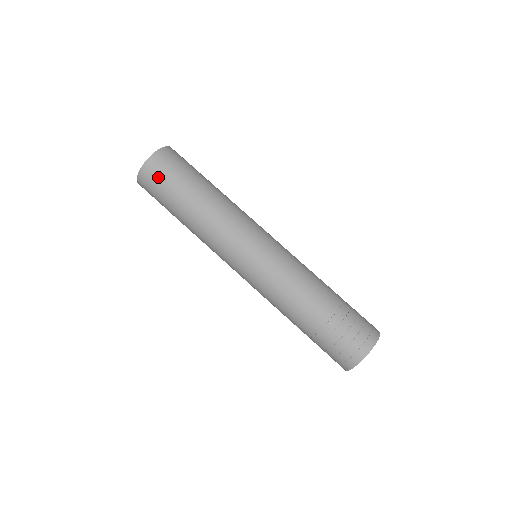
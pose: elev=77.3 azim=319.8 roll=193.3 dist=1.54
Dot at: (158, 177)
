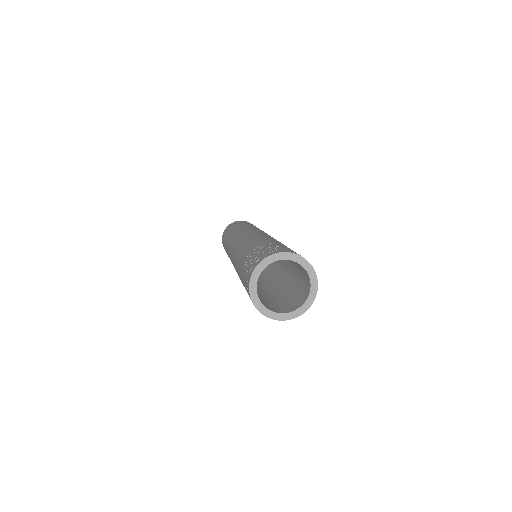
Dot at: occluded
